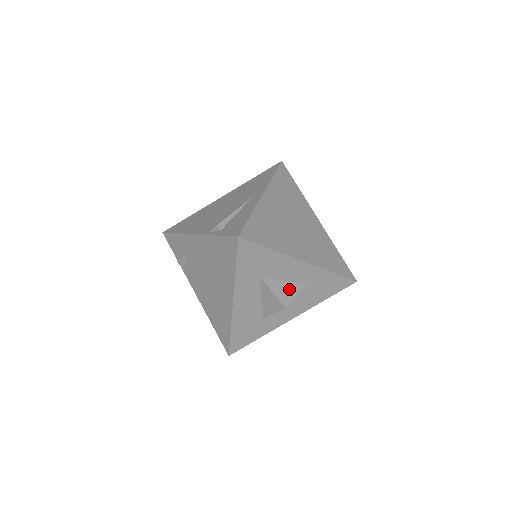
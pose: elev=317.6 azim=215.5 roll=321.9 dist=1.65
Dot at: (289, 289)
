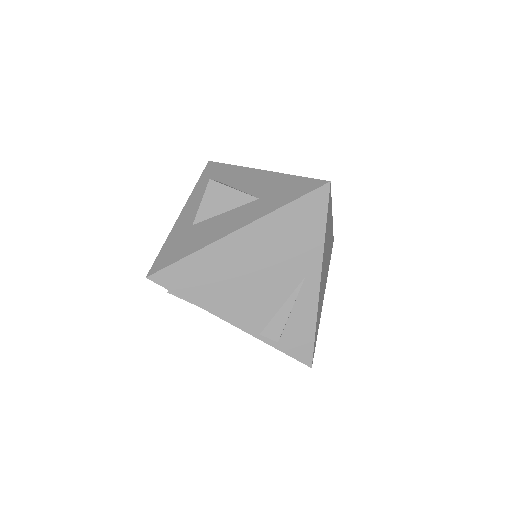
Dot at: occluded
